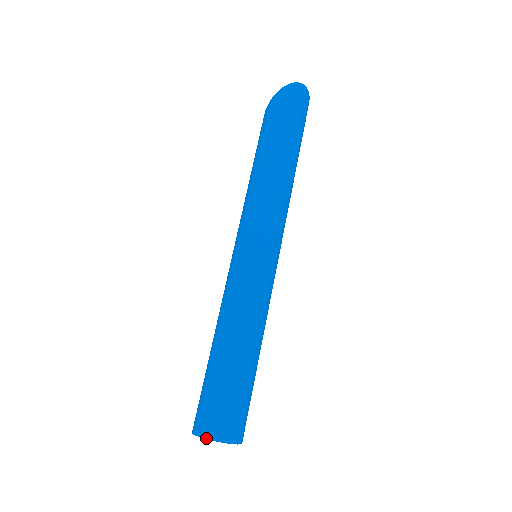
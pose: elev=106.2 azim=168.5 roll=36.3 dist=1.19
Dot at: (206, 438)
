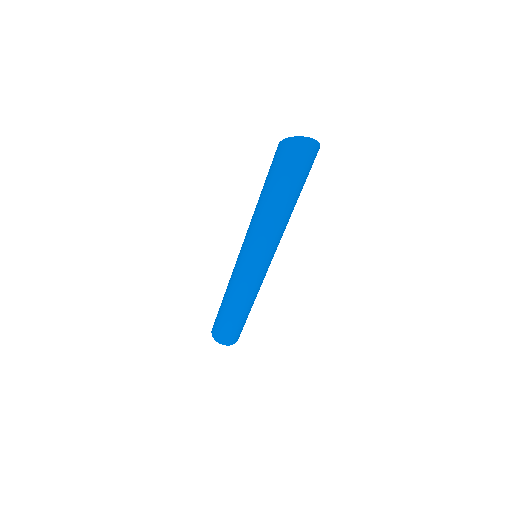
Dot at: (214, 339)
